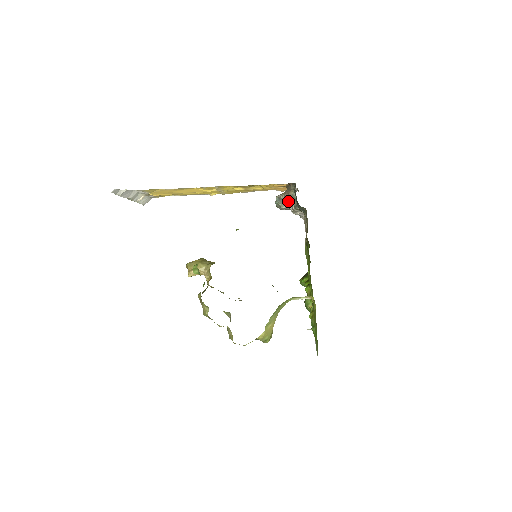
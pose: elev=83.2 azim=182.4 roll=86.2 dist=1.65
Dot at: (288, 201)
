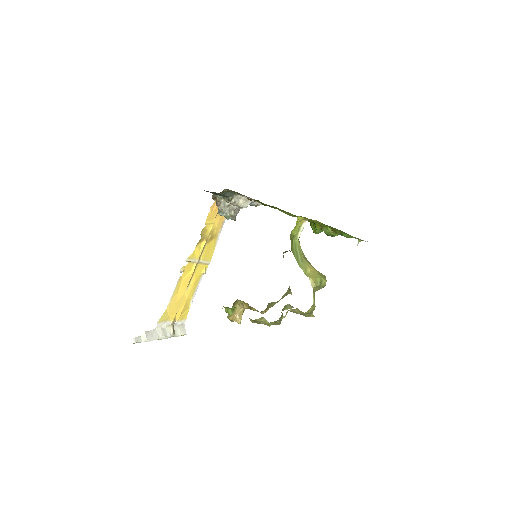
Dot at: (226, 206)
